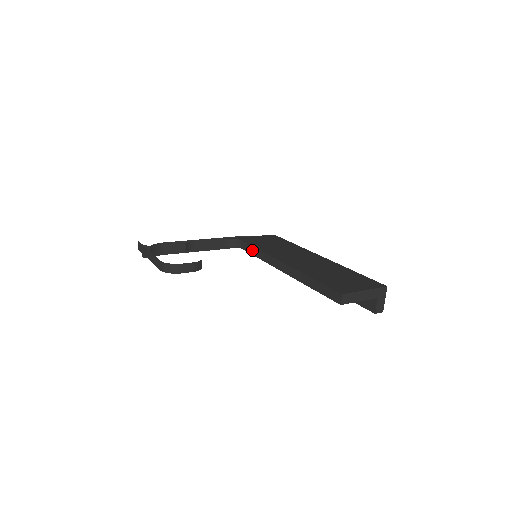
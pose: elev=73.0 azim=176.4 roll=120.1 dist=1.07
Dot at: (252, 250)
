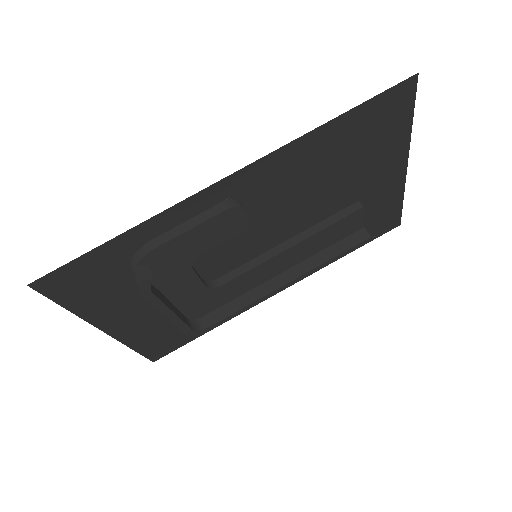
Dot at: (239, 270)
